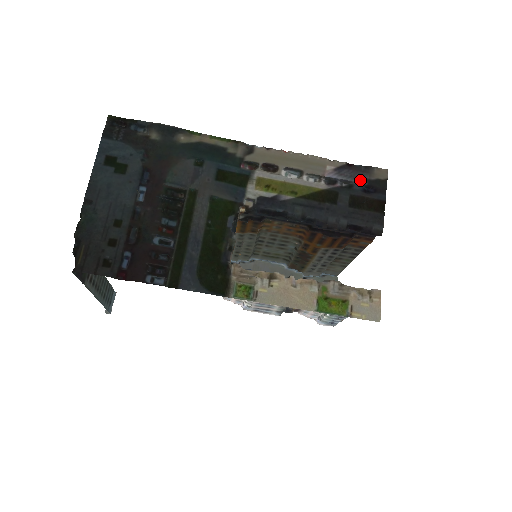
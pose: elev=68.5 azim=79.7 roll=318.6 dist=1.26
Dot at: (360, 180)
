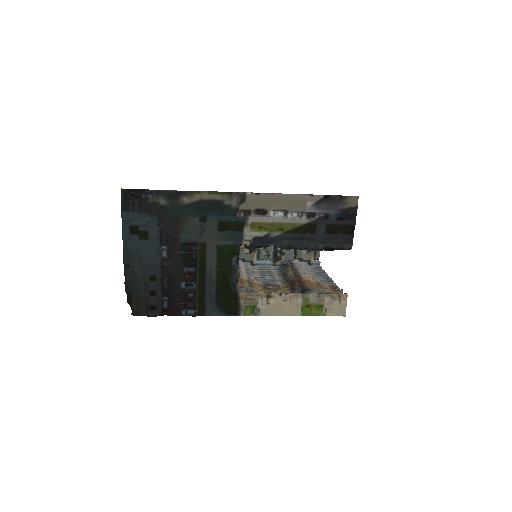
Dot at: (335, 211)
